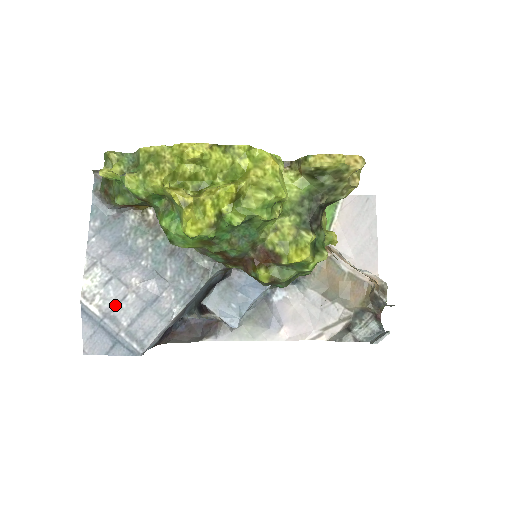
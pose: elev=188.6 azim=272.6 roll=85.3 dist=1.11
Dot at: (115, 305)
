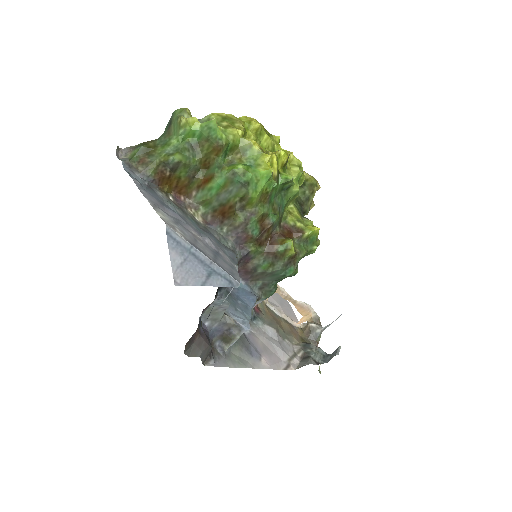
Dot at: (193, 241)
